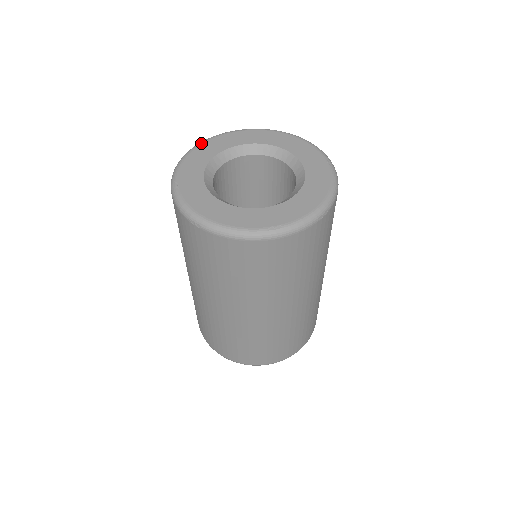
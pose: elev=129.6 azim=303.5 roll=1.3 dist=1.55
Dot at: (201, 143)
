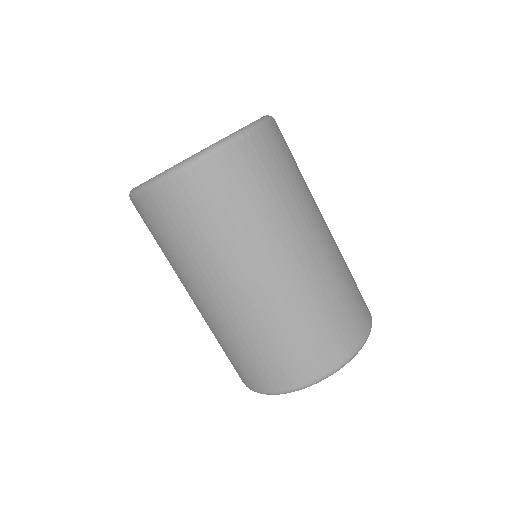
Dot at: occluded
